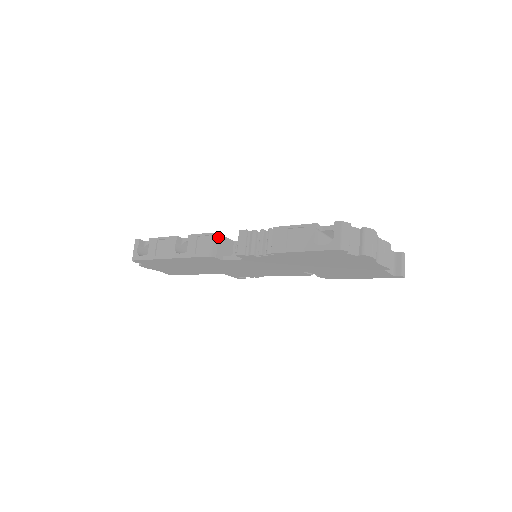
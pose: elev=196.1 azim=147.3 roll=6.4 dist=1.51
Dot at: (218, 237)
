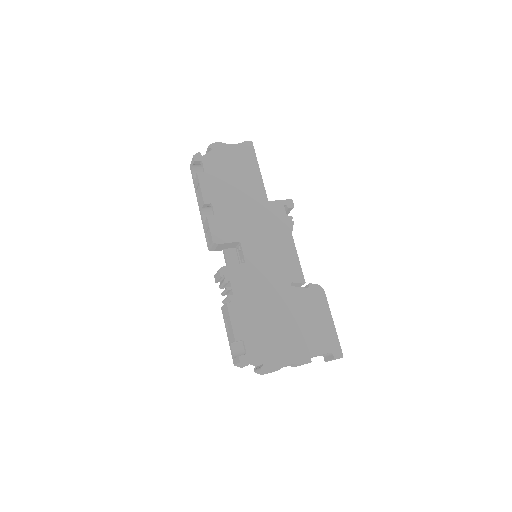
Dot at: (218, 245)
